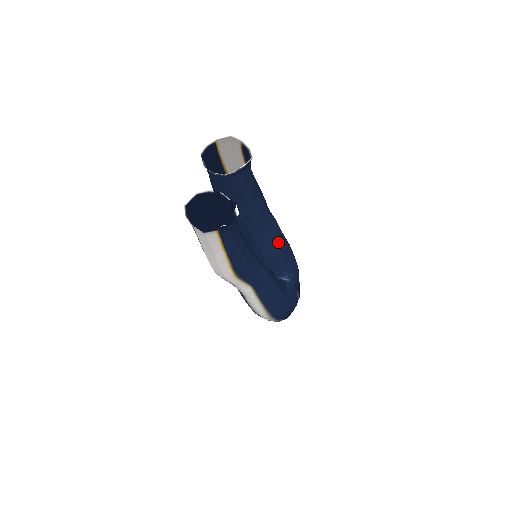
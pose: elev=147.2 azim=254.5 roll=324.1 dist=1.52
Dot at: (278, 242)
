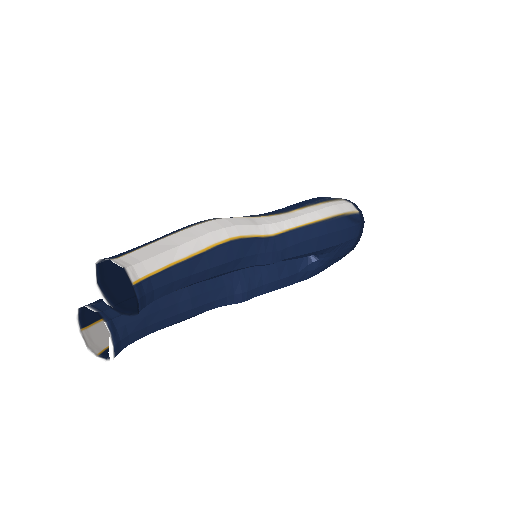
Dot at: occluded
